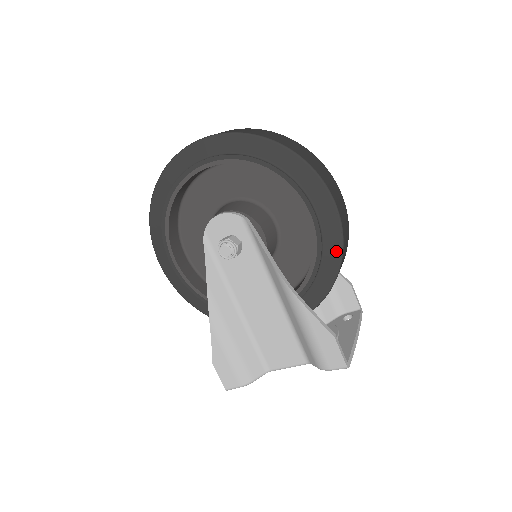
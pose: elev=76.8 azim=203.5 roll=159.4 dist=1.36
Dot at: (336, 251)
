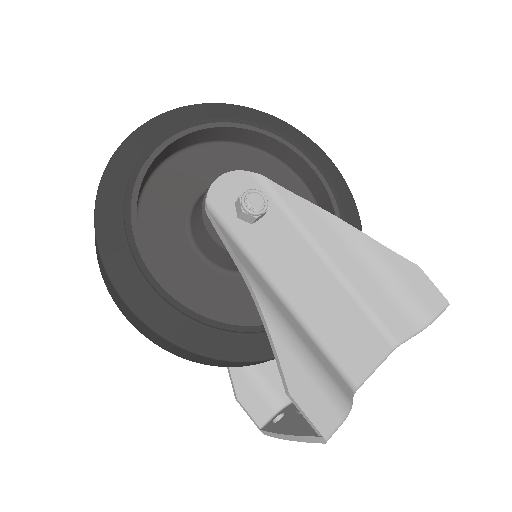
Dot at: (351, 205)
